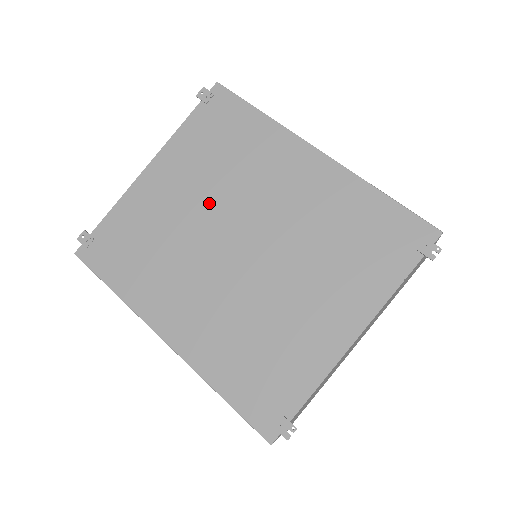
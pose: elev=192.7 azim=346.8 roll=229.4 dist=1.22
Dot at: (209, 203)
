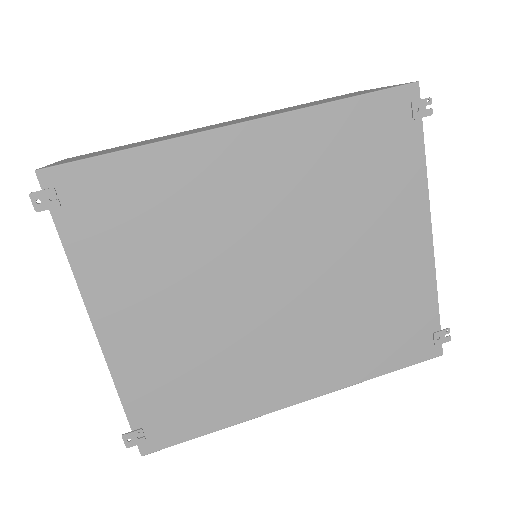
Dot at: (202, 284)
